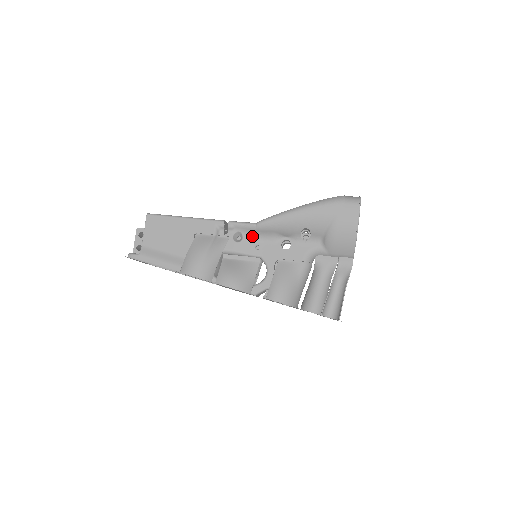
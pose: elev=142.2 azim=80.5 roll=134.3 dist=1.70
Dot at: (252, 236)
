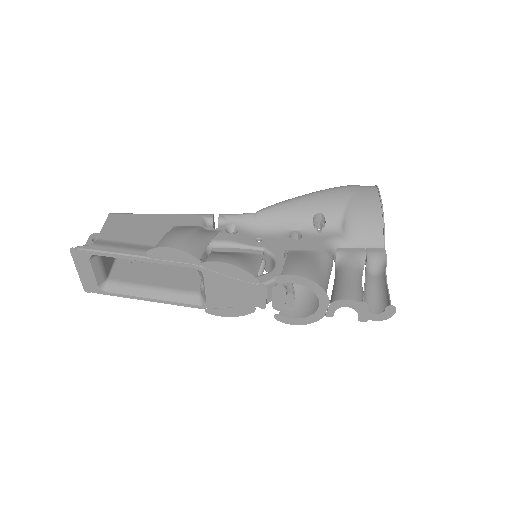
Dot at: (250, 229)
